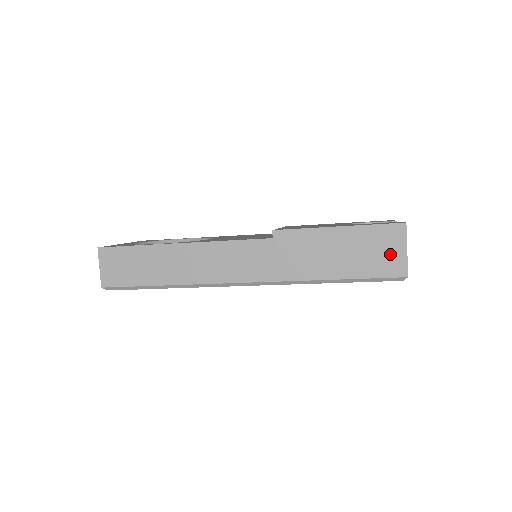
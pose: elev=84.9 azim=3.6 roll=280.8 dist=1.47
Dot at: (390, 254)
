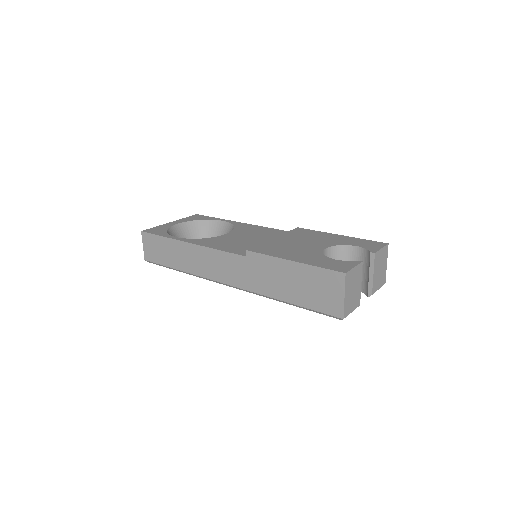
Dot at: (331, 296)
